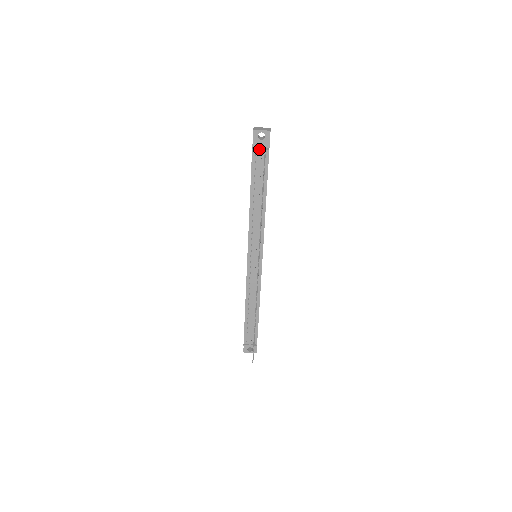
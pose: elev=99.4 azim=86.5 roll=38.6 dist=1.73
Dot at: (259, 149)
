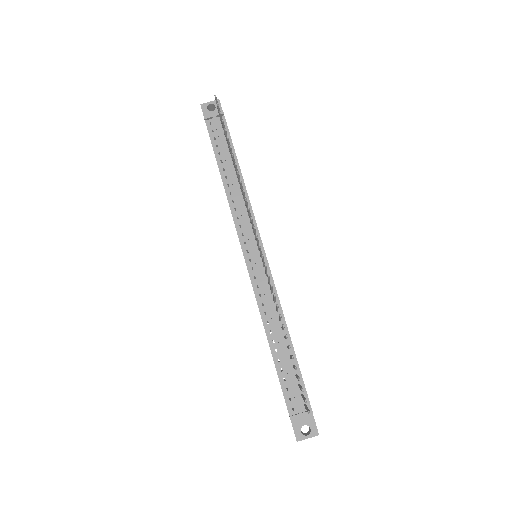
Dot at: (212, 115)
